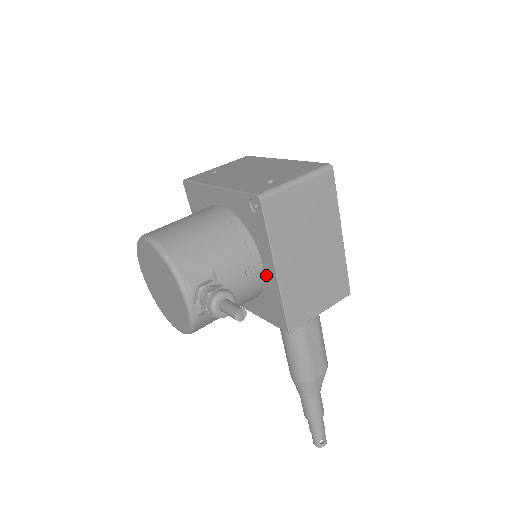
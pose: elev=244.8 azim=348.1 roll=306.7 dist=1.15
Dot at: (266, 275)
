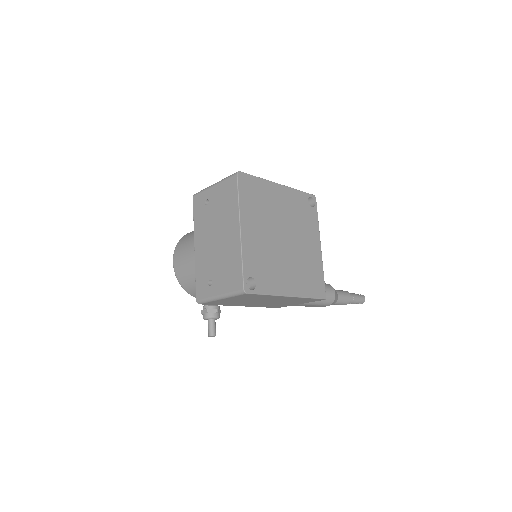
Dot at: occluded
